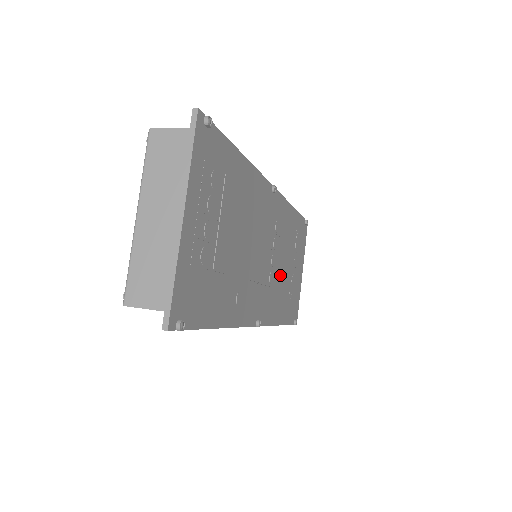
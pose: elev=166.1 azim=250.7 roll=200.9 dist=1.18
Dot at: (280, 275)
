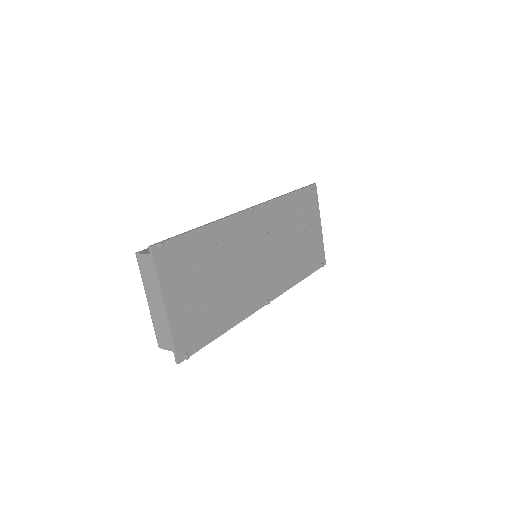
Dot at: (286, 253)
